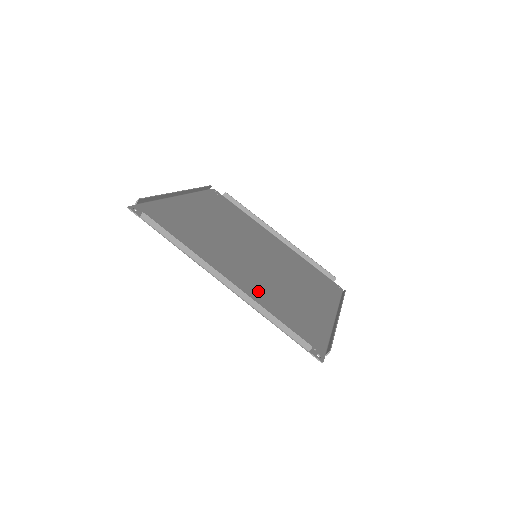
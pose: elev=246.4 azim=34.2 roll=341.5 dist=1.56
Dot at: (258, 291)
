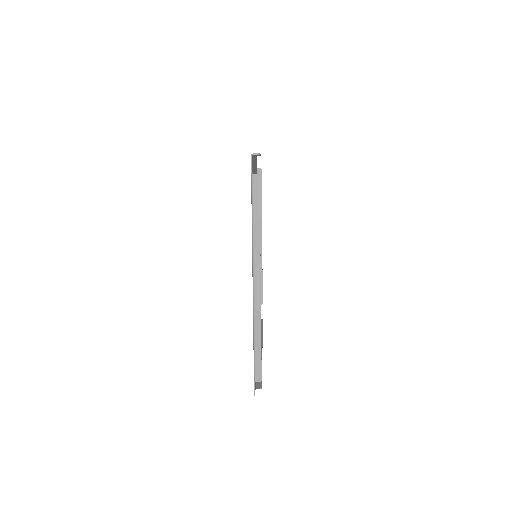
Dot at: occluded
